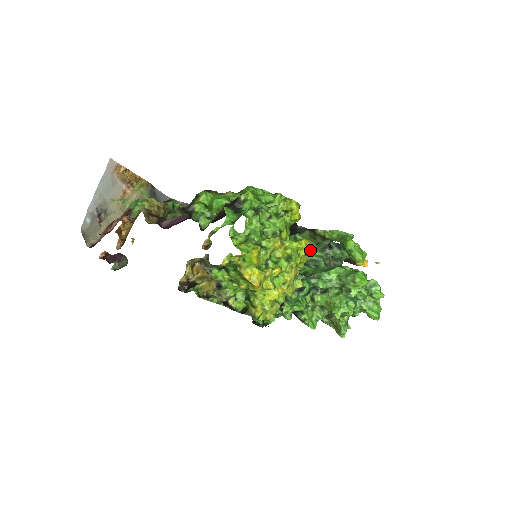
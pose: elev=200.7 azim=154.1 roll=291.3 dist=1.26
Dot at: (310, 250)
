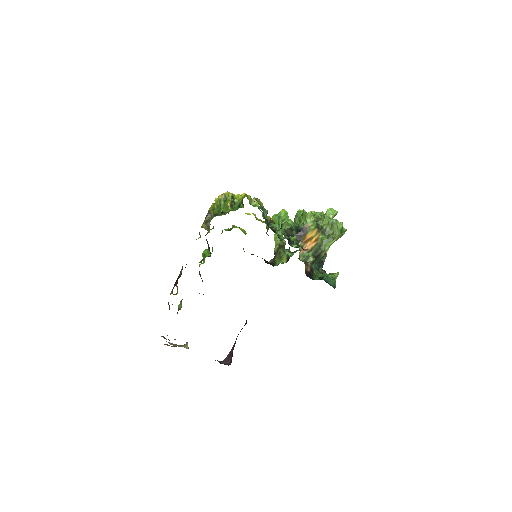
Dot at: (288, 258)
